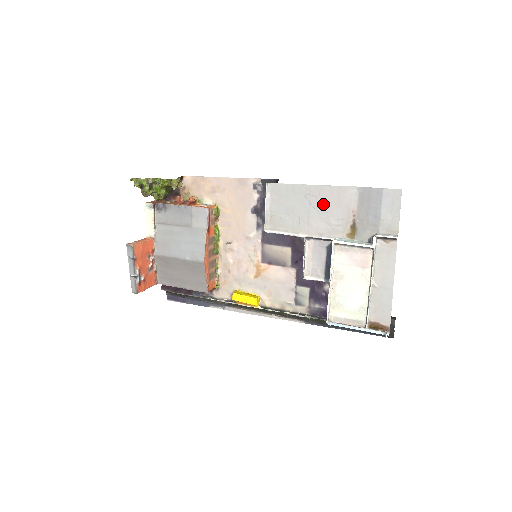
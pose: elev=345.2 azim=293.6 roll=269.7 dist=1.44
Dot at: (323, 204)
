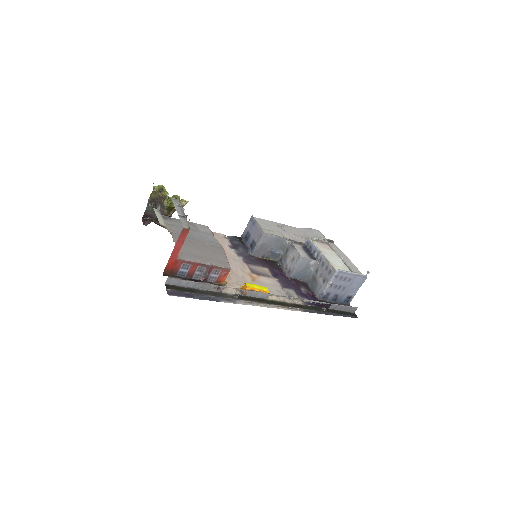
Dot at: (288, 230)
